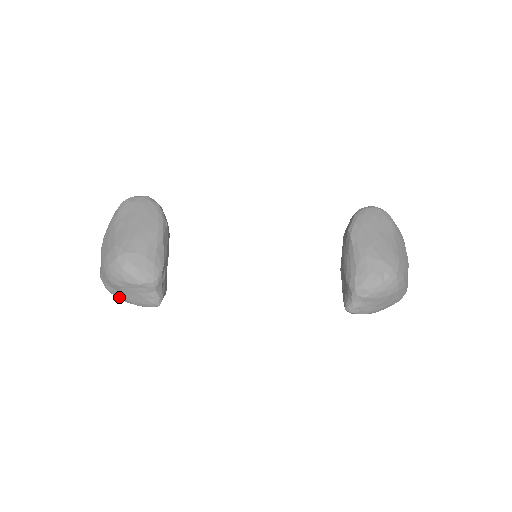
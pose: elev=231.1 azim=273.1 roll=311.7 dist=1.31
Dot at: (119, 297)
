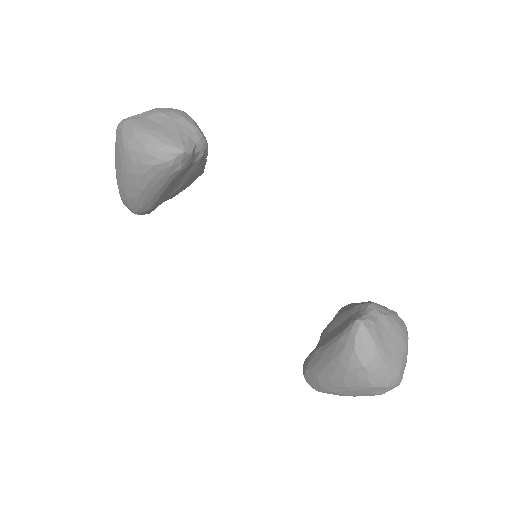
Dot at: (140, 126)
